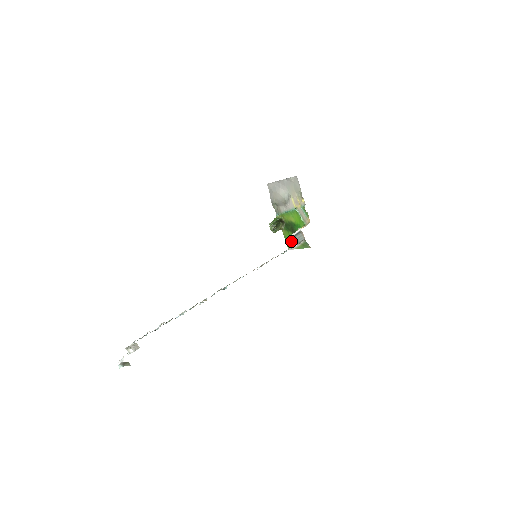
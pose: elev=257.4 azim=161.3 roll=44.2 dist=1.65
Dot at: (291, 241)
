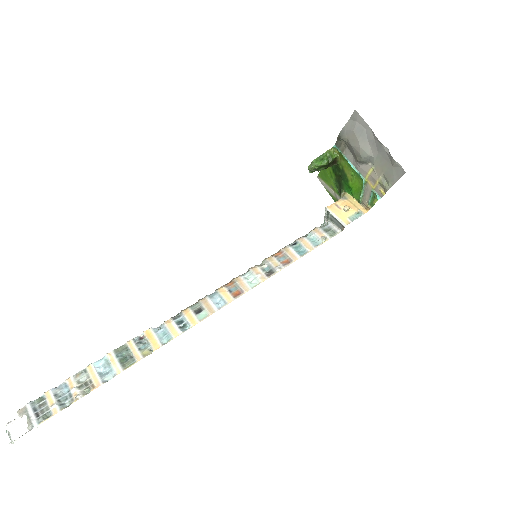
Dot at: (327, 180)
